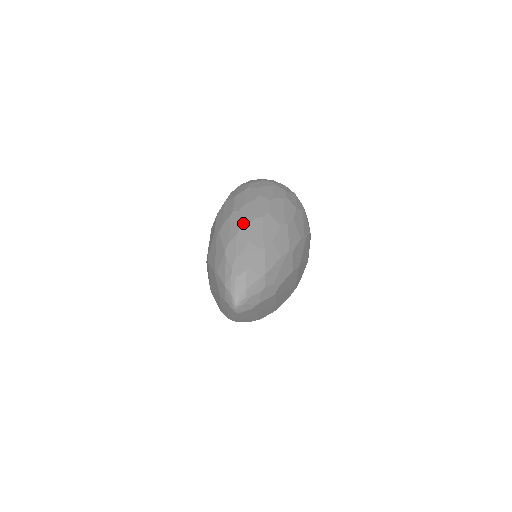
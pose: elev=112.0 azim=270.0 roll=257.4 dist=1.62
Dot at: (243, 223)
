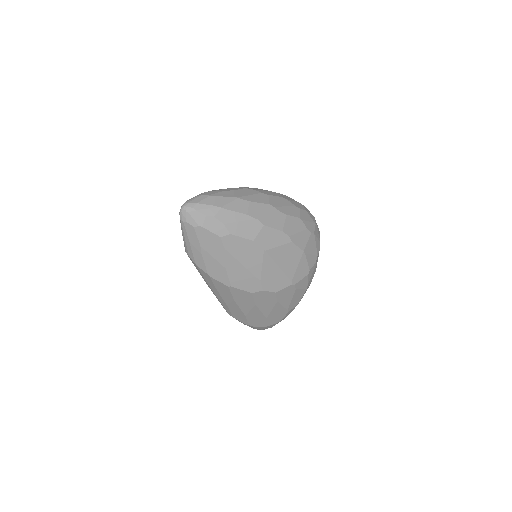
Dot at: (244, 187)
